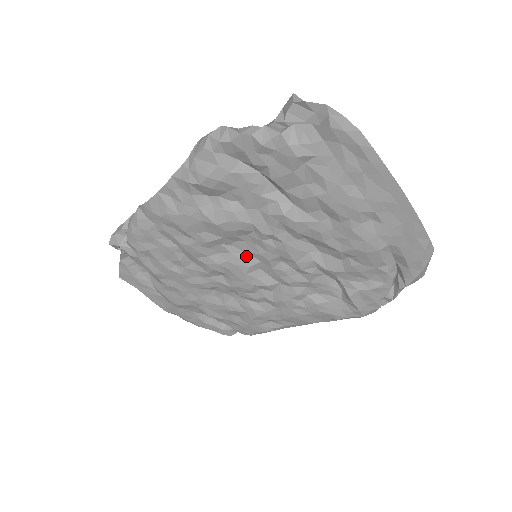
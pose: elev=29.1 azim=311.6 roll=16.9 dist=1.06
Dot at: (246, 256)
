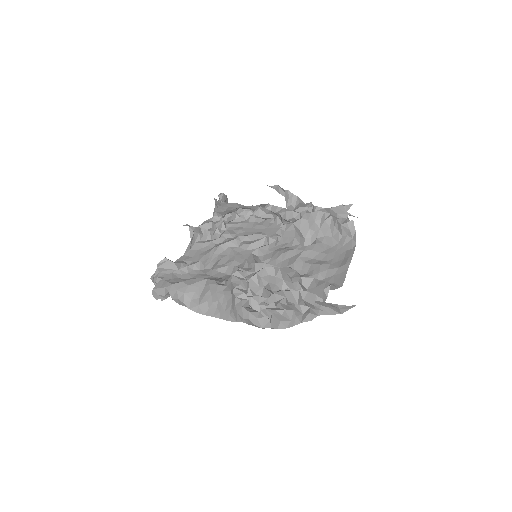
Dot at: occluded
